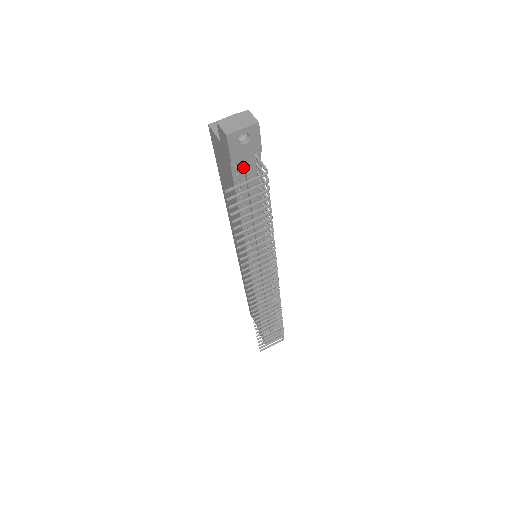
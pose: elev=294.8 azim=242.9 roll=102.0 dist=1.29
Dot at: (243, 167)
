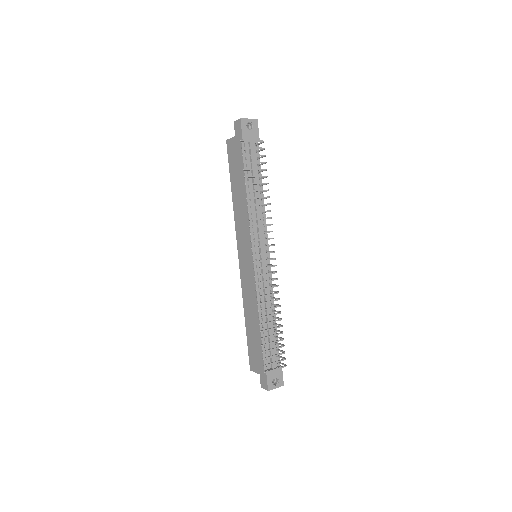
Dot at: (249, 149)
